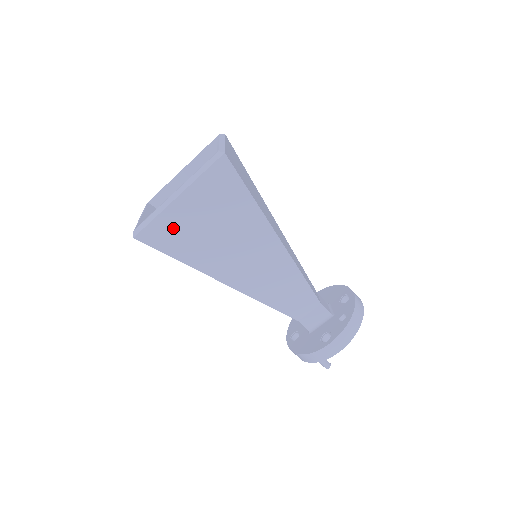
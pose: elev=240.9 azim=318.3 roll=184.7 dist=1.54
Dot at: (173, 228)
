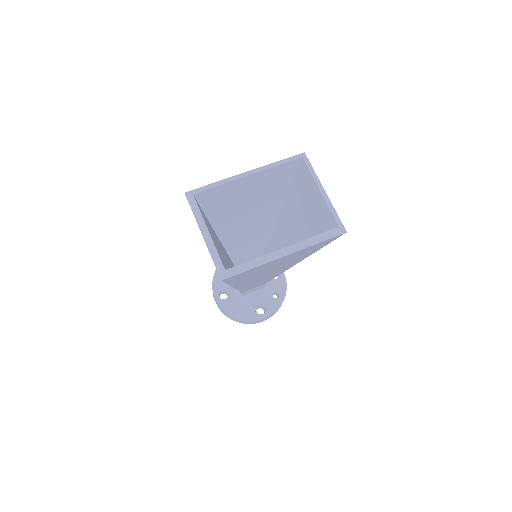
Dot at: (255, 270)
